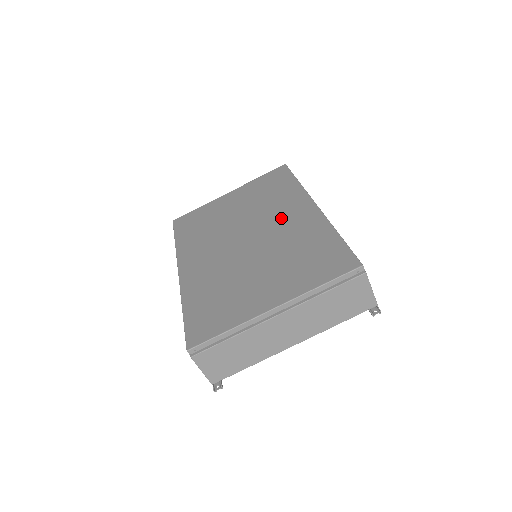
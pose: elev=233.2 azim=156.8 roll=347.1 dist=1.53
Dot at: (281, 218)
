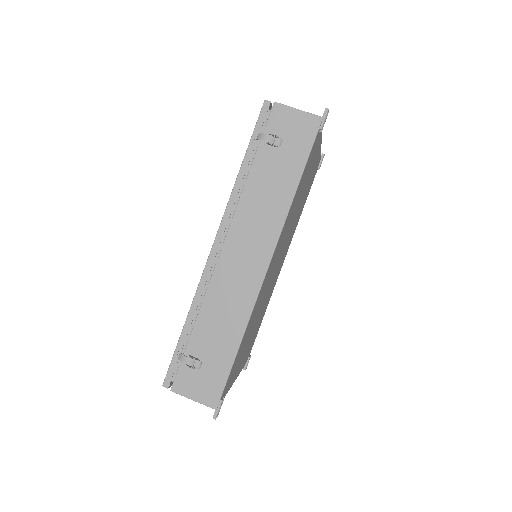
Dot at: occluded
